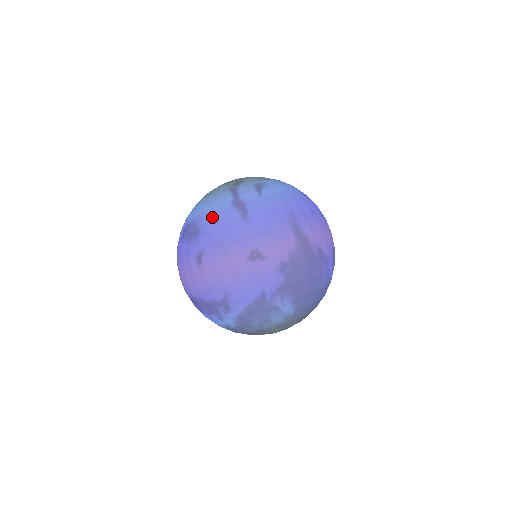
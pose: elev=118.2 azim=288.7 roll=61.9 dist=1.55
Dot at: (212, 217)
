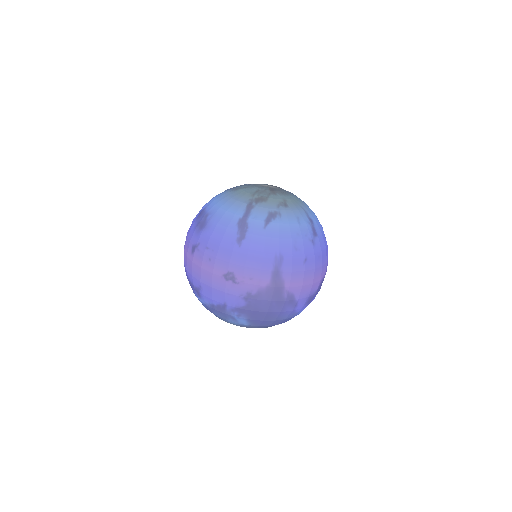
Dot at: (218, 223)
